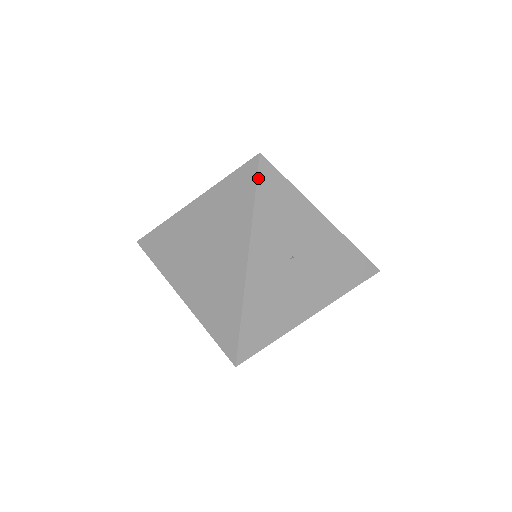
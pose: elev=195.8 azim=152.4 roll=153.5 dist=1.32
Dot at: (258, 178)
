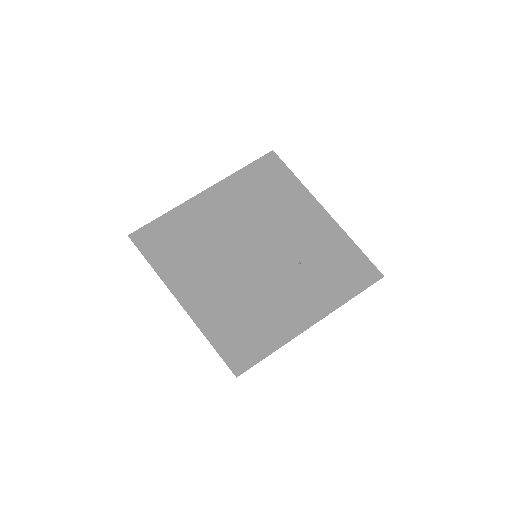
Dot at: (269, 178)
